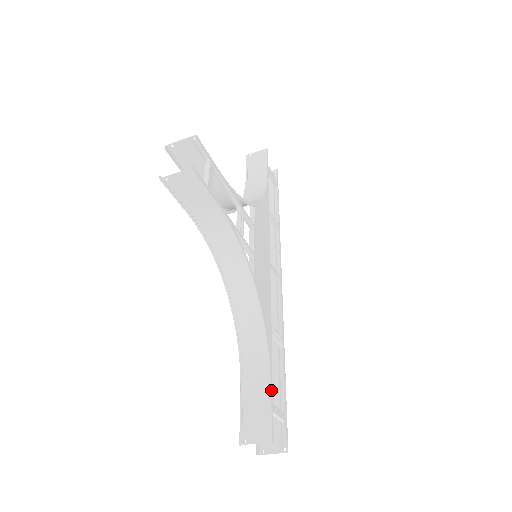
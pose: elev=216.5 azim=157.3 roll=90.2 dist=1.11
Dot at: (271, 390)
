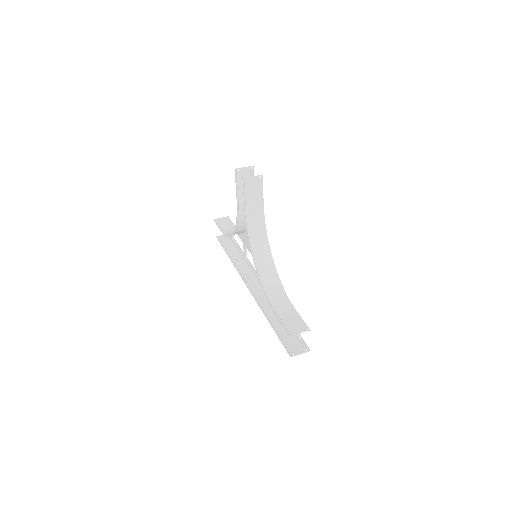
Dot at: occluded
